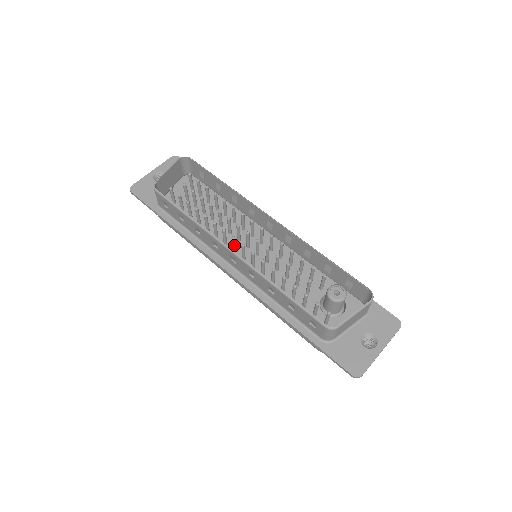
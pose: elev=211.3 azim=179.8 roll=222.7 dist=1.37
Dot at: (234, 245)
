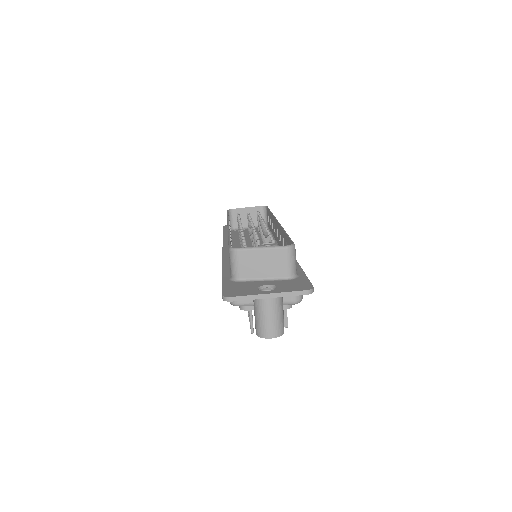
Dot at: occluded
